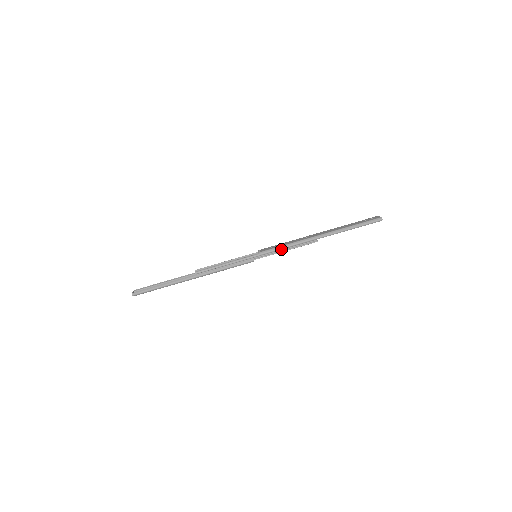
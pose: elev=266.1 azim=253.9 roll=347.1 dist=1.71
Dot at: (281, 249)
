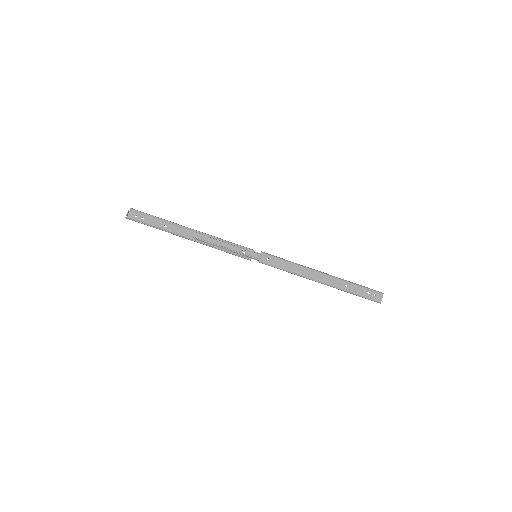
Dot at: (280, 269)
